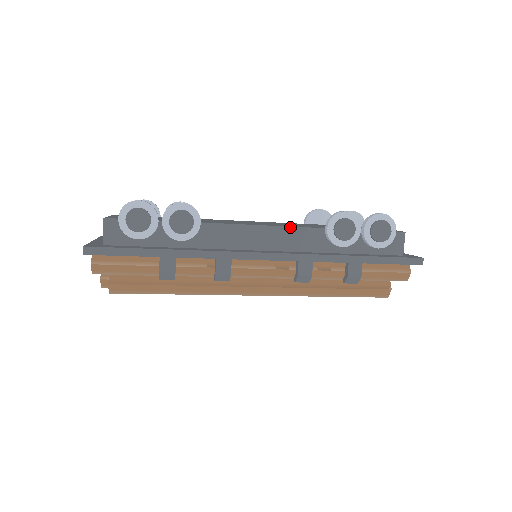
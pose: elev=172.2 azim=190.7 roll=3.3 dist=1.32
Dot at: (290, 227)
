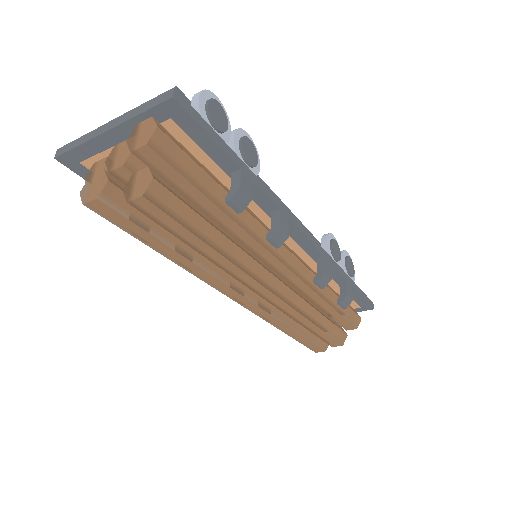
Dot at: (304, 226)
